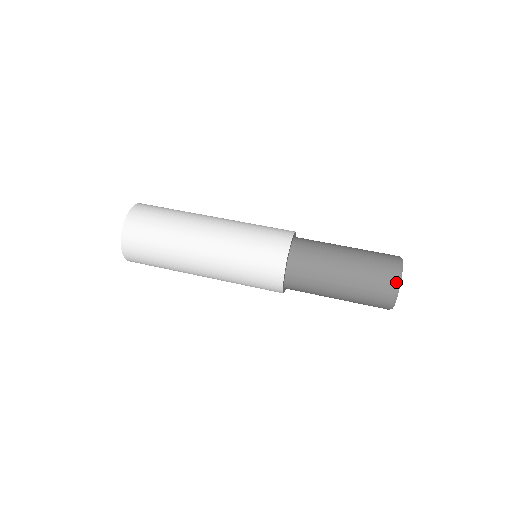
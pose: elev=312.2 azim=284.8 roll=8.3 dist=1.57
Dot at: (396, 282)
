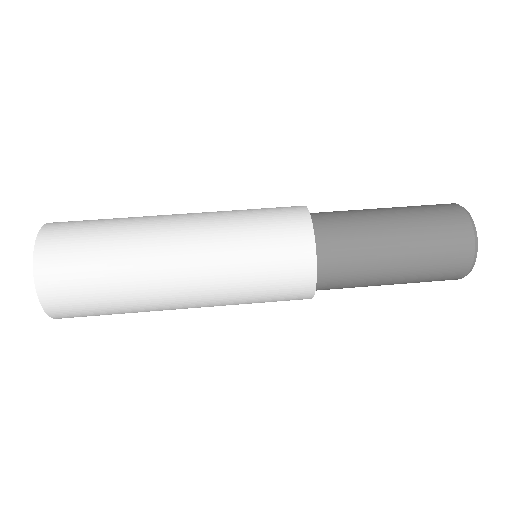
Dot at: (472, 242)
